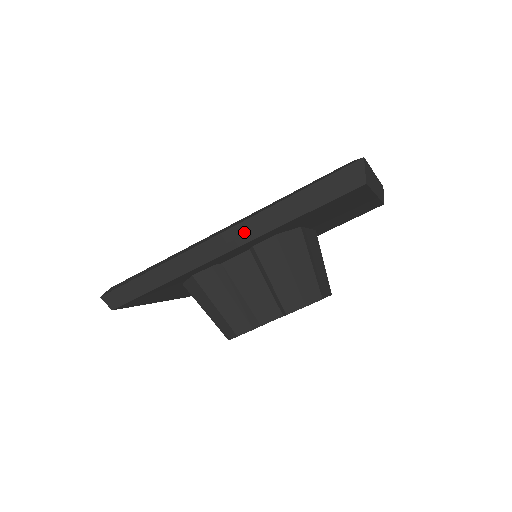
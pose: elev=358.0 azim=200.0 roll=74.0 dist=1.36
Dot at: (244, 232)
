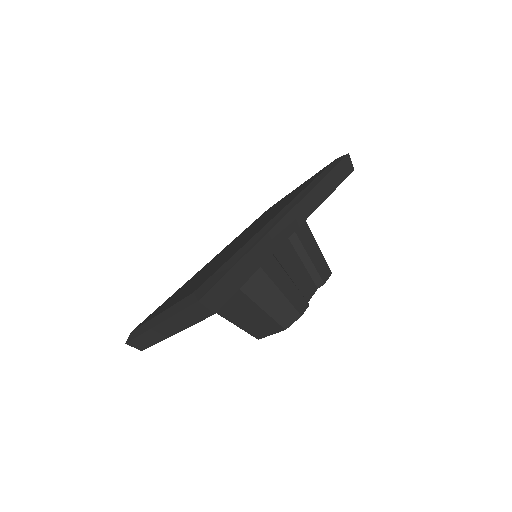
Dot at: (307, 206)
